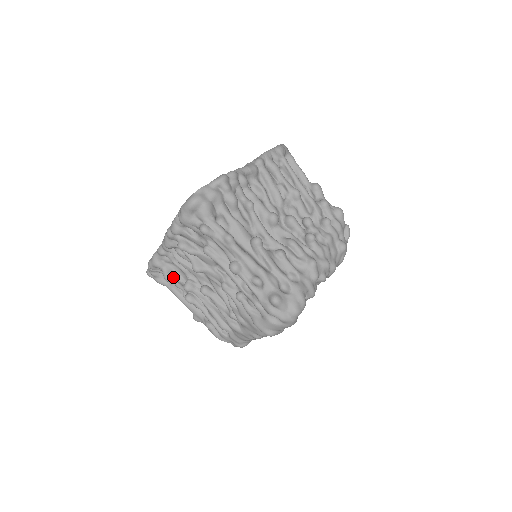
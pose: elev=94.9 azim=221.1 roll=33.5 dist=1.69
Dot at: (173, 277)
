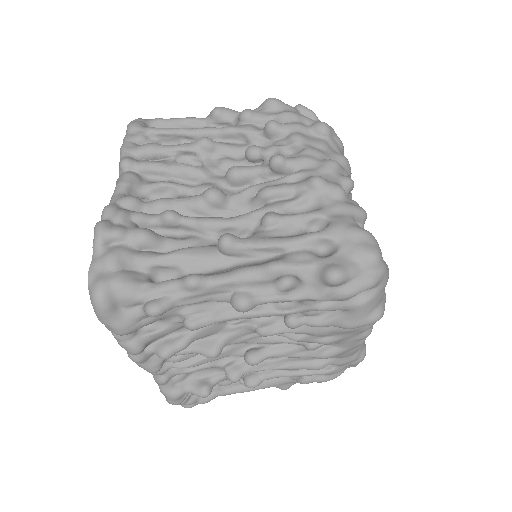
Dot at: (208, 385)
